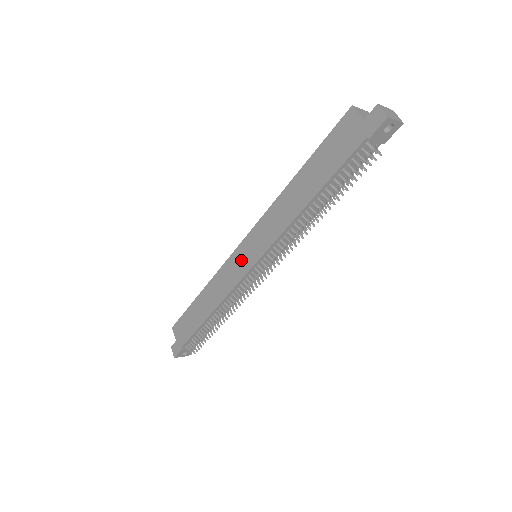
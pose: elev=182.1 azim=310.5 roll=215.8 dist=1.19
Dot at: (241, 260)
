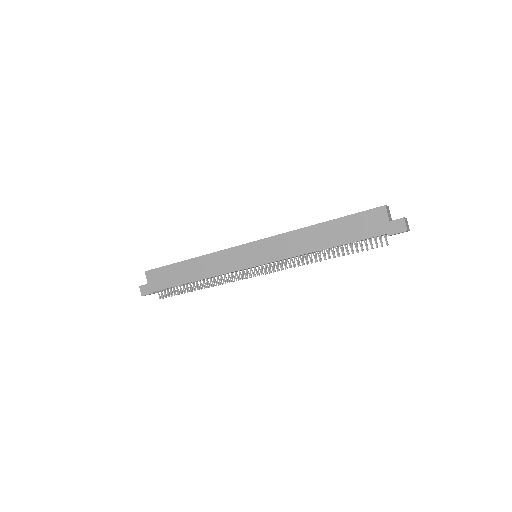
Dot at: (244, 256)
